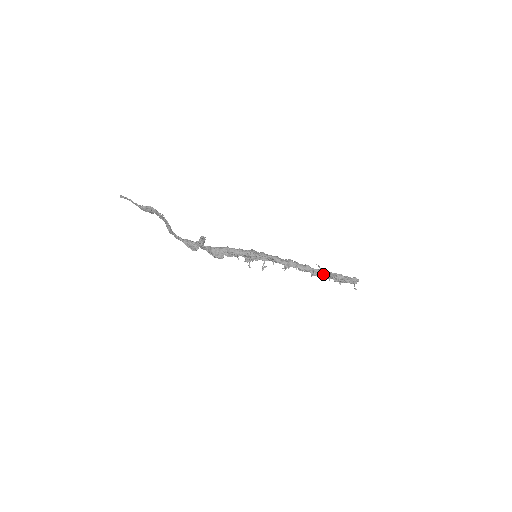
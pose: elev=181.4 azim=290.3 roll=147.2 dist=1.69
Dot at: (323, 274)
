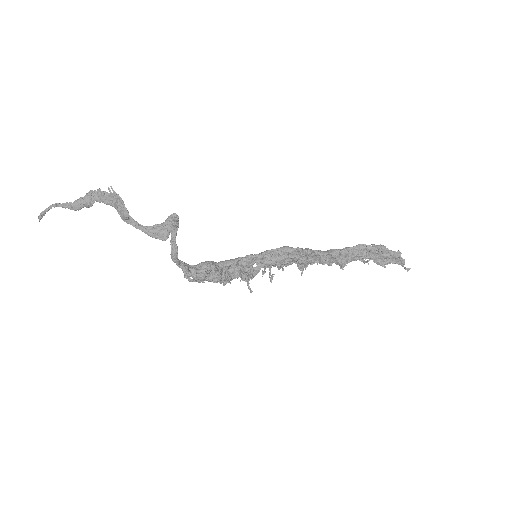
Dot at: (356, 253)
